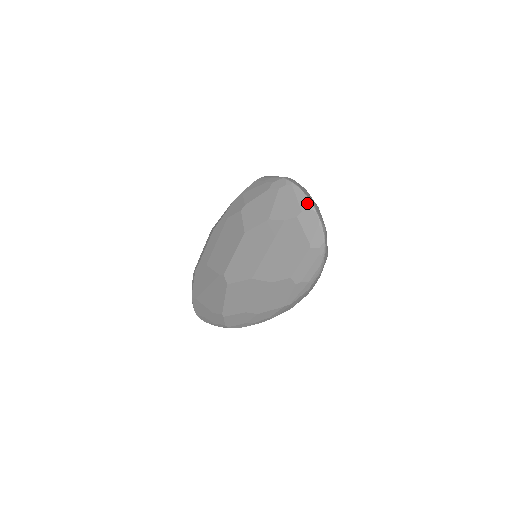
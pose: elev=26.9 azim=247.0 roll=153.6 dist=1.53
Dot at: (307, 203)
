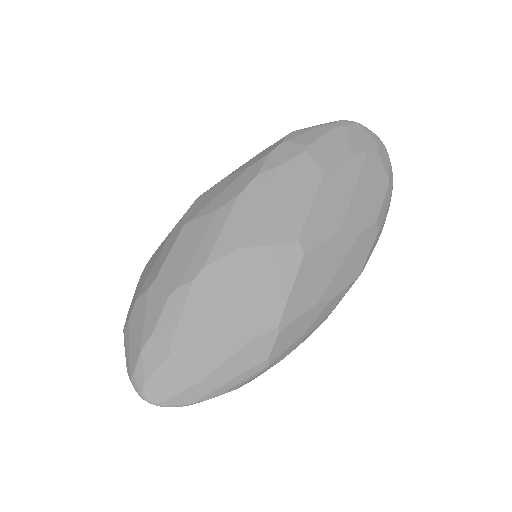
Dot at: (378, 138)
